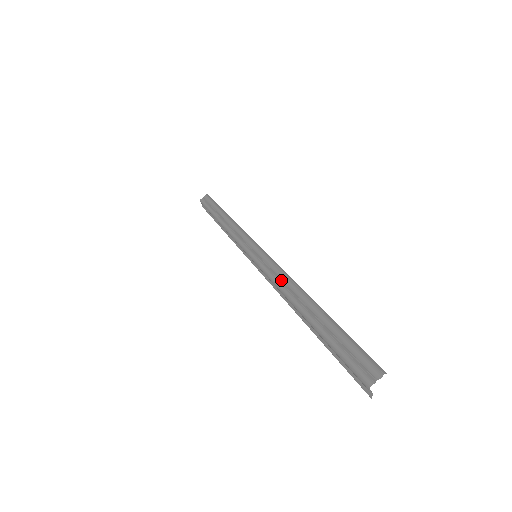
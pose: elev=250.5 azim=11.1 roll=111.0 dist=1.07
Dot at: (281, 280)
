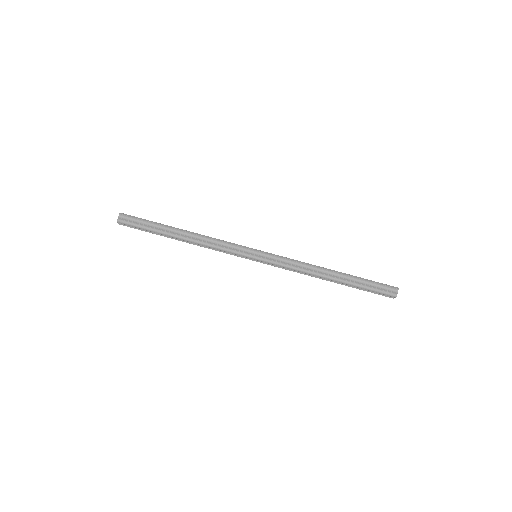
Dot at: (302, 267)
